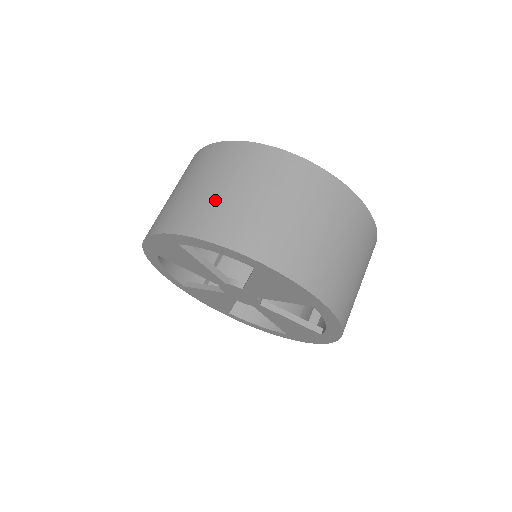
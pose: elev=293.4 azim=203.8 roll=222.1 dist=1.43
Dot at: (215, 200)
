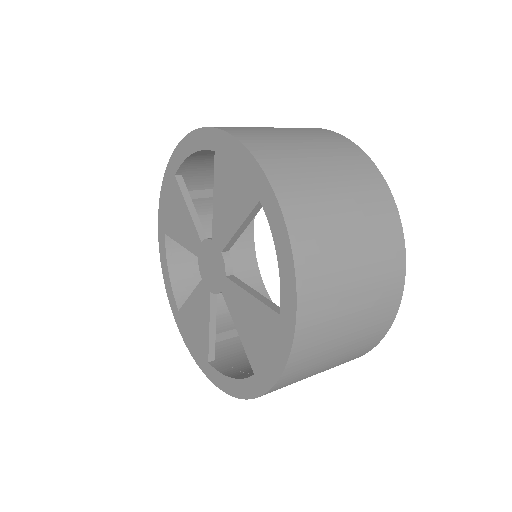
Dot at: occluded
